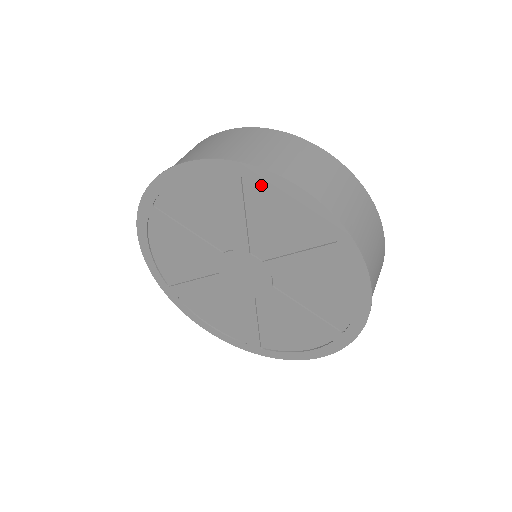
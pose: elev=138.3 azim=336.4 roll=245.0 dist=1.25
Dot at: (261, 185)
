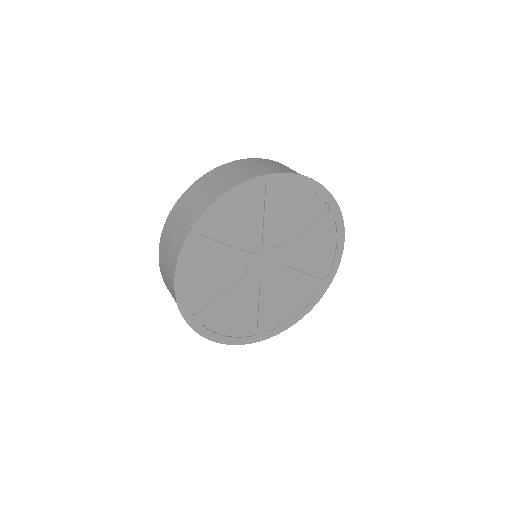
Dot at: (210, 223)
